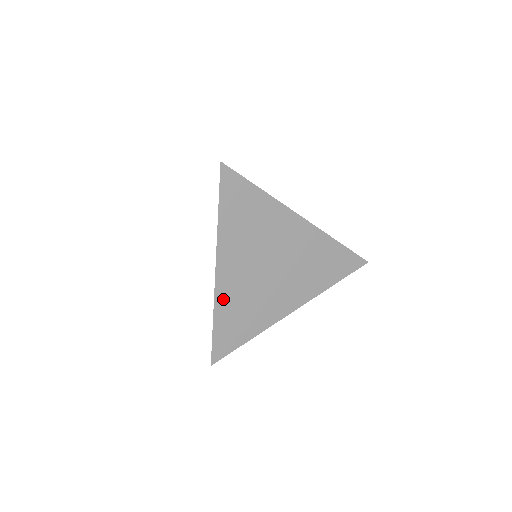
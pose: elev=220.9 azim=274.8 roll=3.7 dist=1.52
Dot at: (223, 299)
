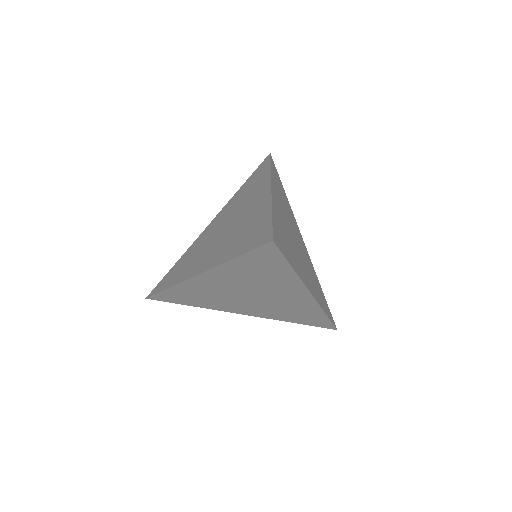
Dot at: (276, 210)
